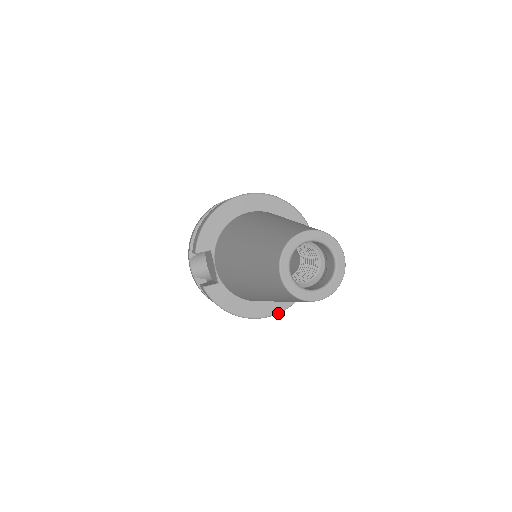
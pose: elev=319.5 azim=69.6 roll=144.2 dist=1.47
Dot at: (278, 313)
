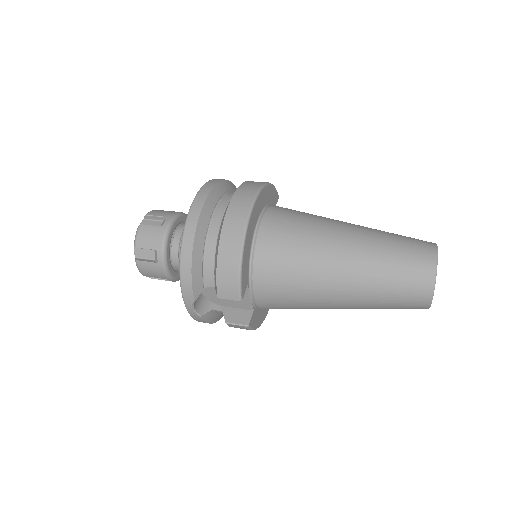
Dot at: occluded
